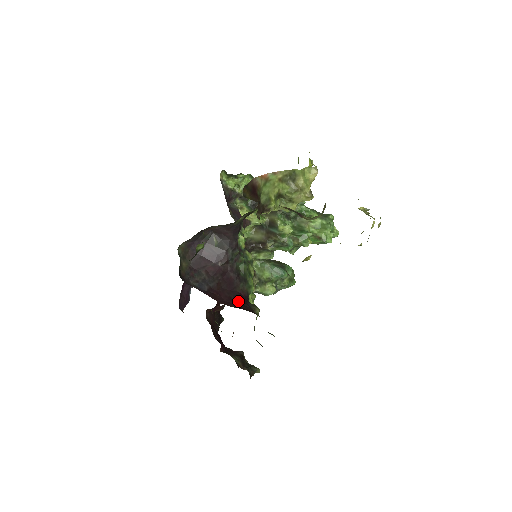
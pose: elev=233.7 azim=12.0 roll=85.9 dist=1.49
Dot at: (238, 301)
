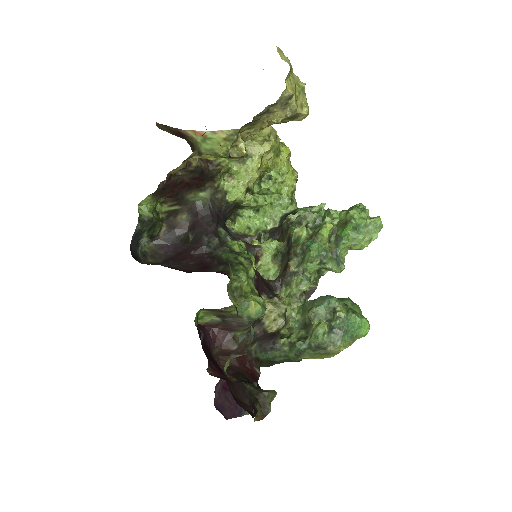
Dot at: occluded
